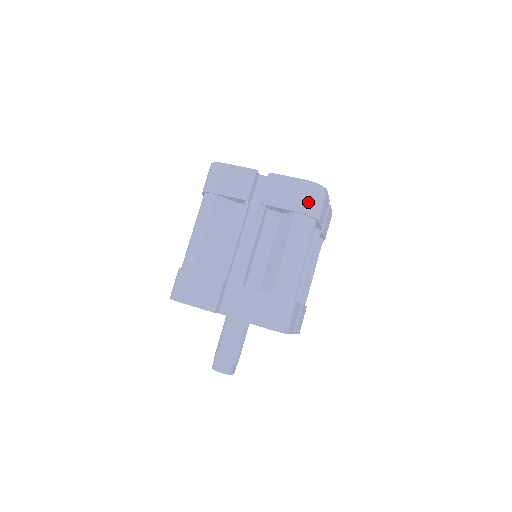
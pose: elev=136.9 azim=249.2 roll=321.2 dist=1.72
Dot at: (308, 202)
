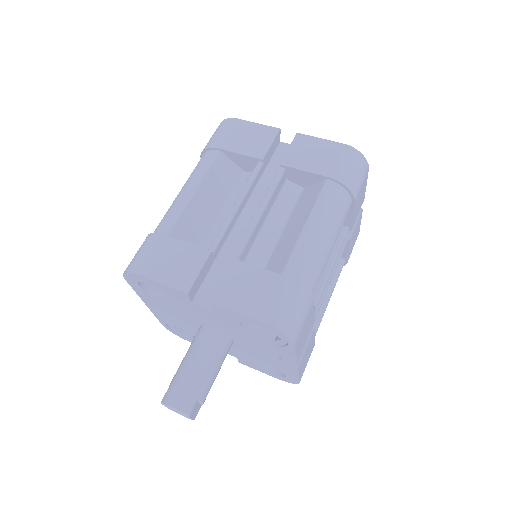
Dot at: (345, 169)
